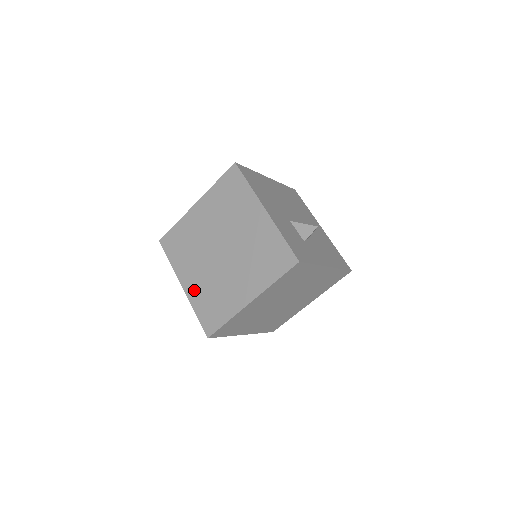
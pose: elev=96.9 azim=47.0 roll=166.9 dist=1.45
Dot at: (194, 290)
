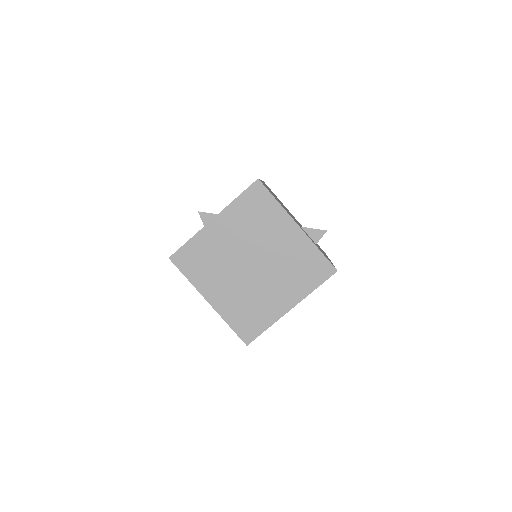
Dot at: (224, 304)
